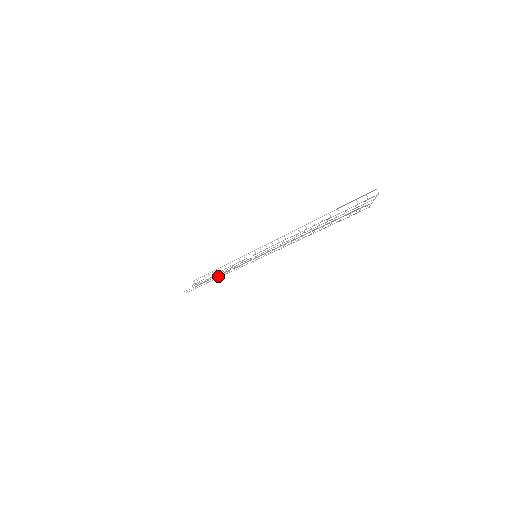
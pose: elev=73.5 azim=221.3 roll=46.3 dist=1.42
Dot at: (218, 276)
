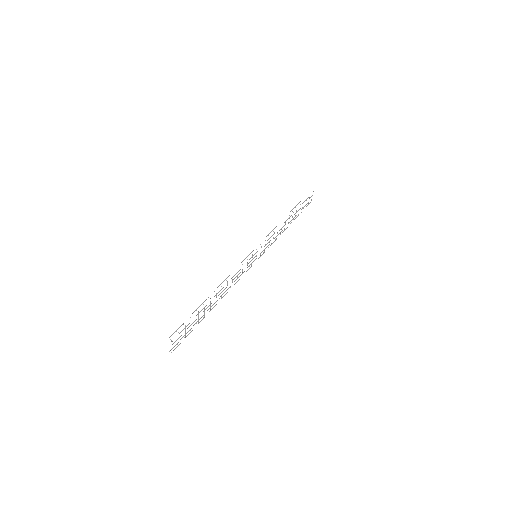
Dot at: (221, 289)
